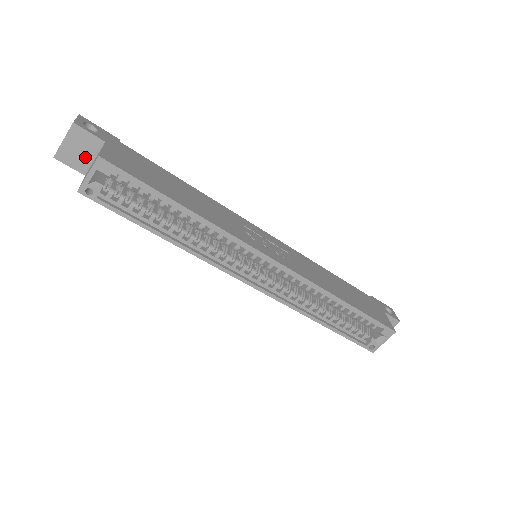
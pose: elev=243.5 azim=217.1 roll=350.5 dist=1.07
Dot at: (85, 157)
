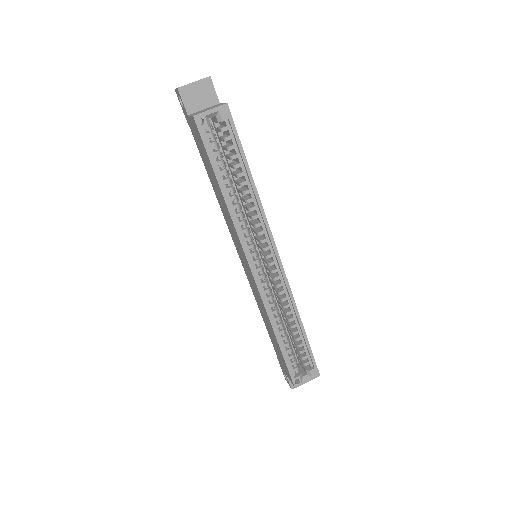
Dot at: (199, 103)
